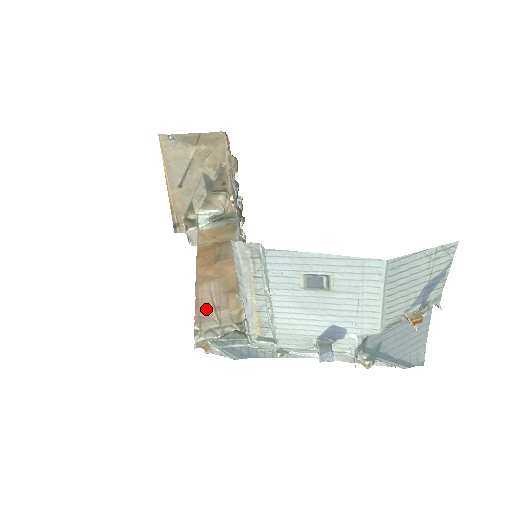
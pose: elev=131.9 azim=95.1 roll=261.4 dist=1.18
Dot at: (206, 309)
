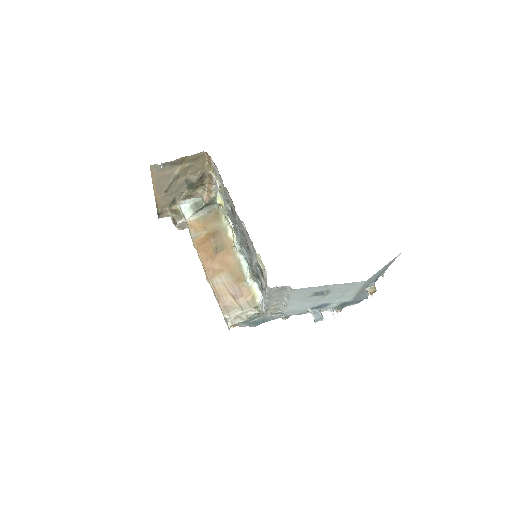
Dot at: (227, 299)
